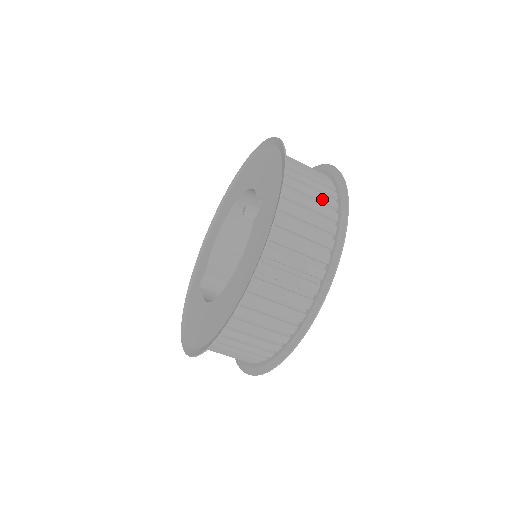
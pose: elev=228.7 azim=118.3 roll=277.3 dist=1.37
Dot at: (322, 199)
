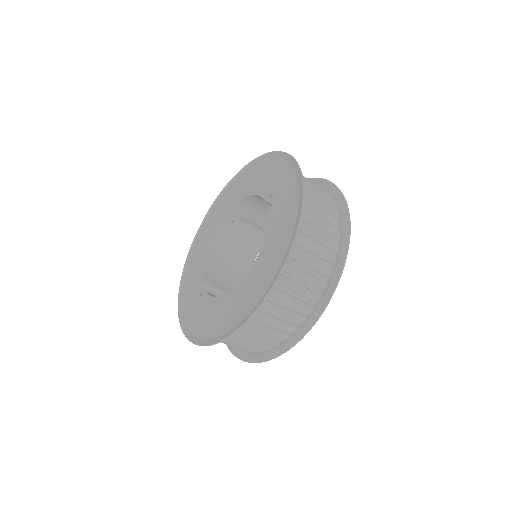
Dot at: (322, 193)
